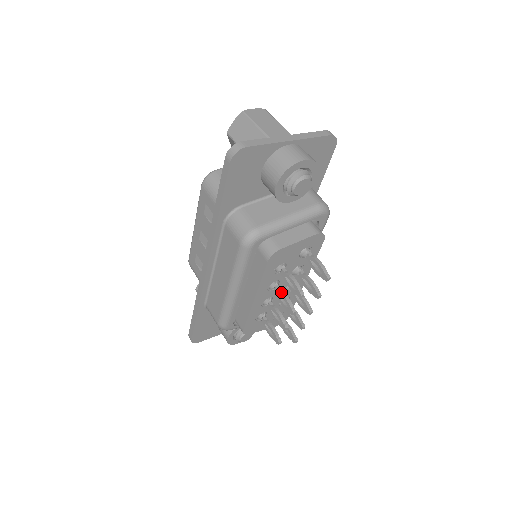
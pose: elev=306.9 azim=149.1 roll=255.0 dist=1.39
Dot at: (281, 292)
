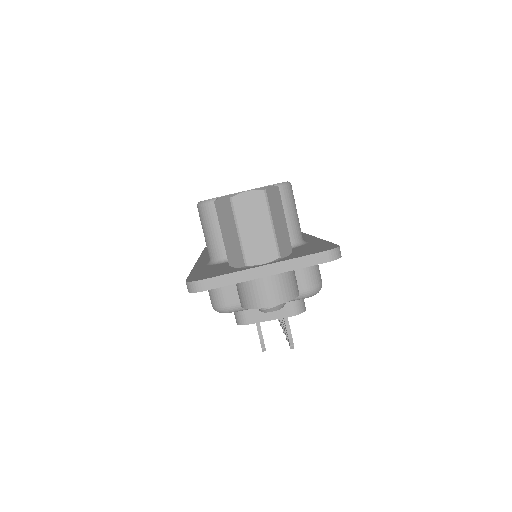
Dot at: occluded
